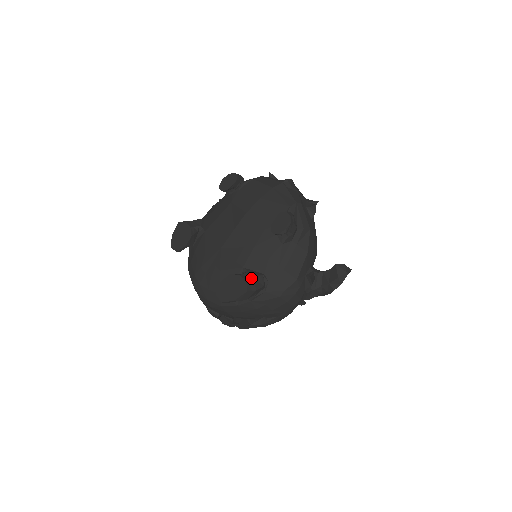
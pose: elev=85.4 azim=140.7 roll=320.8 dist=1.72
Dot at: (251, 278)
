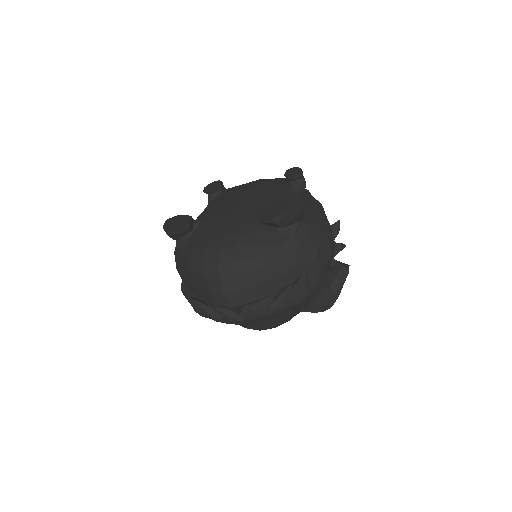
Dot at: occluded
